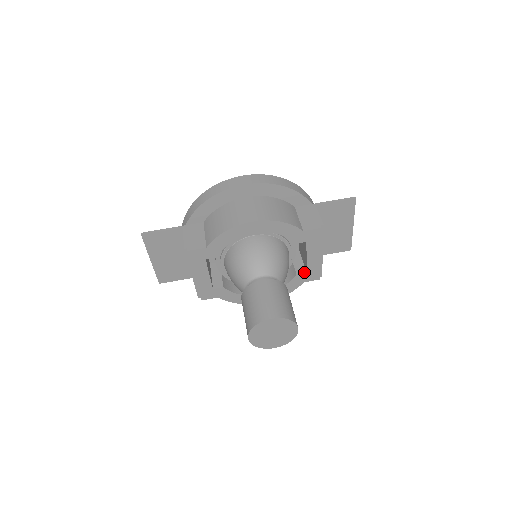
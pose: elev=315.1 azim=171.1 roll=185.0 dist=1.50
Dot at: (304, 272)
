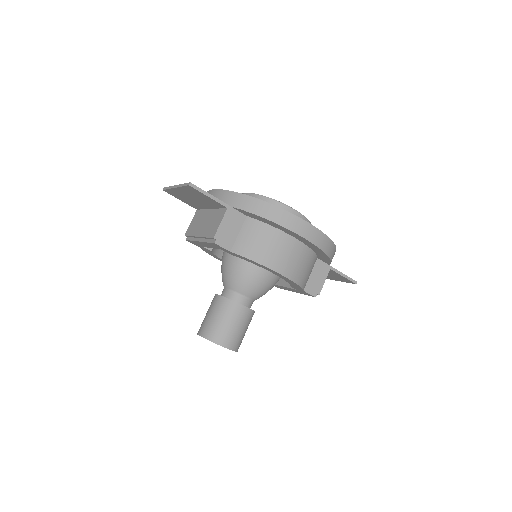
Dot at: occluded
